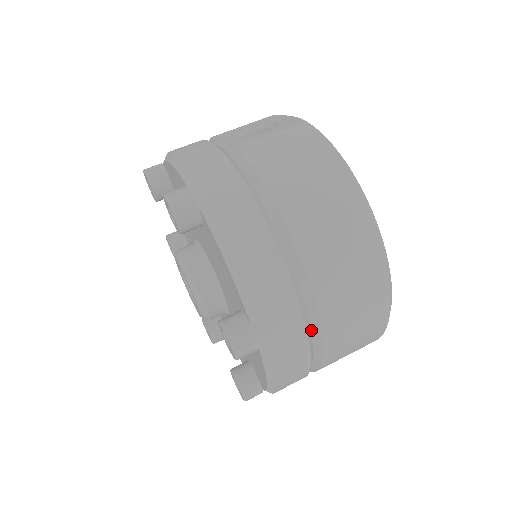
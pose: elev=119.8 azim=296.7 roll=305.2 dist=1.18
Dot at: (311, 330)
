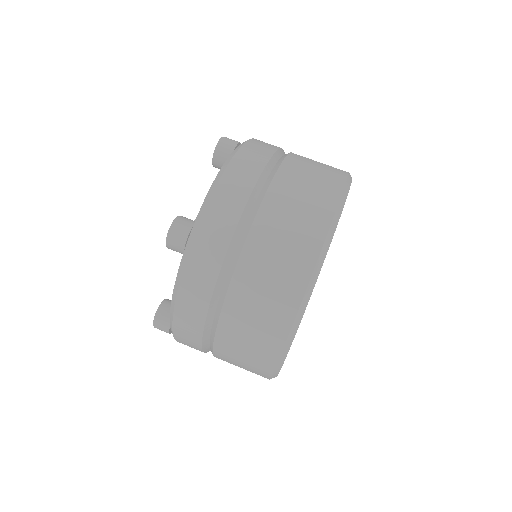
Dot at: (227, 274)
